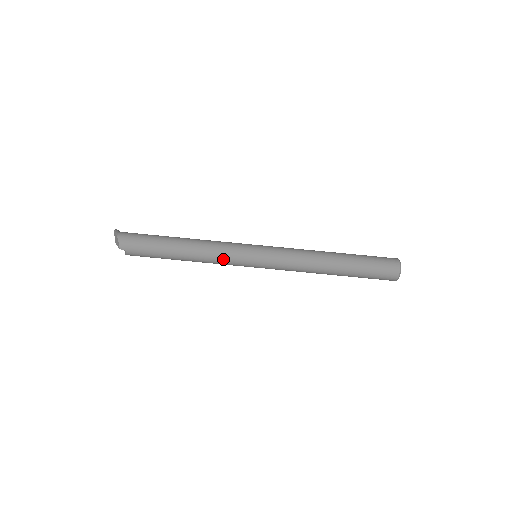
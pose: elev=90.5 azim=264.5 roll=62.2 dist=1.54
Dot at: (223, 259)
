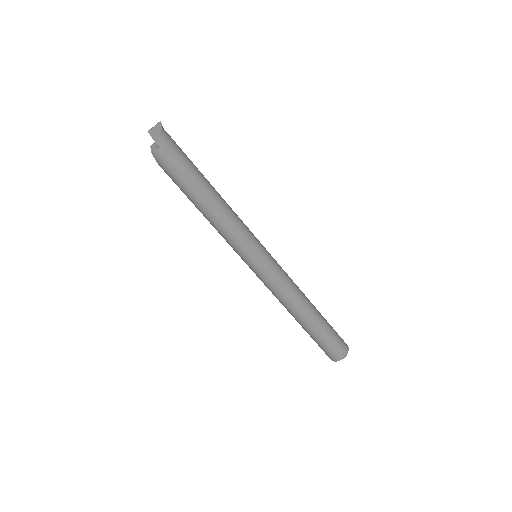
Dot at: (236, 235)
